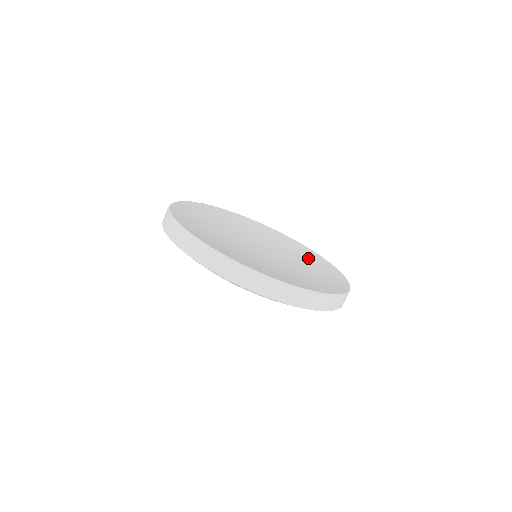
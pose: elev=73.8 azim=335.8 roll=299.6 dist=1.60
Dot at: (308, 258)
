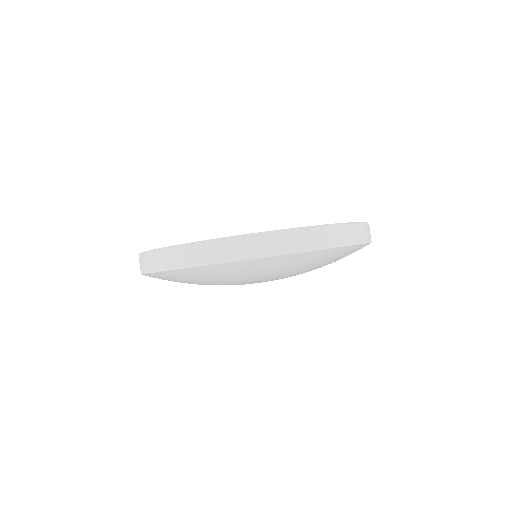
Dot at: occluded
